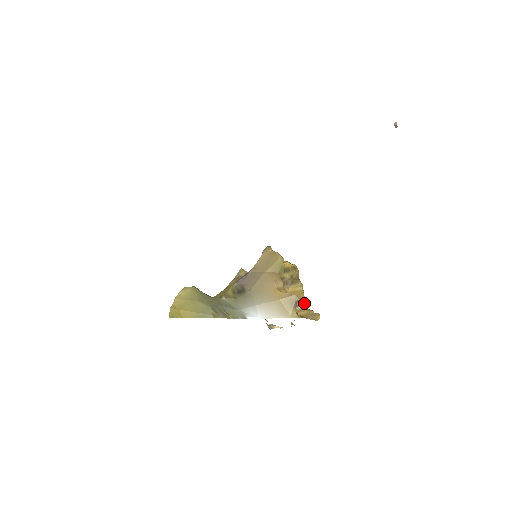
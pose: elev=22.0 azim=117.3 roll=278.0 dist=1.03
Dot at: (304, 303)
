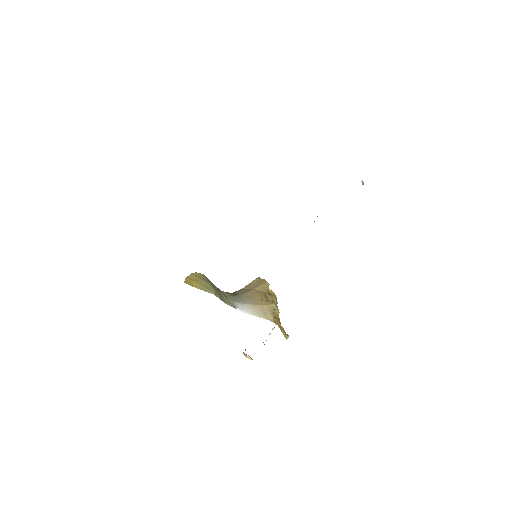
Dot at: occluded
